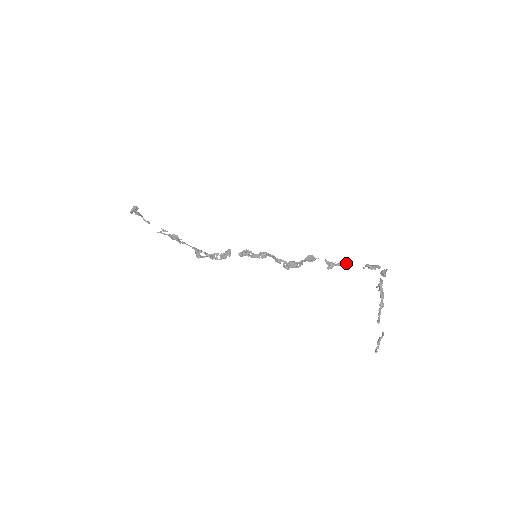
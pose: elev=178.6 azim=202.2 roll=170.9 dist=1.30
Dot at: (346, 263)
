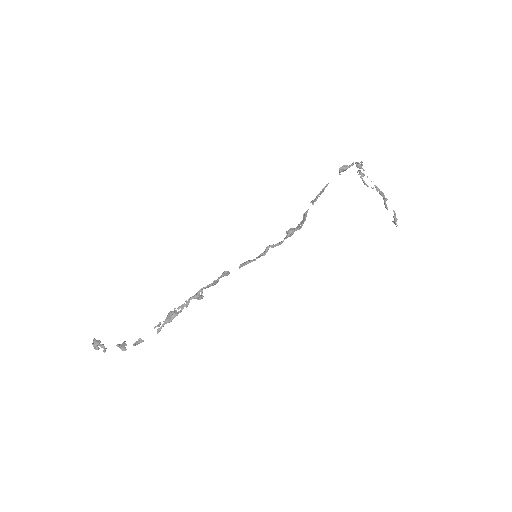
Dot at: occluded
